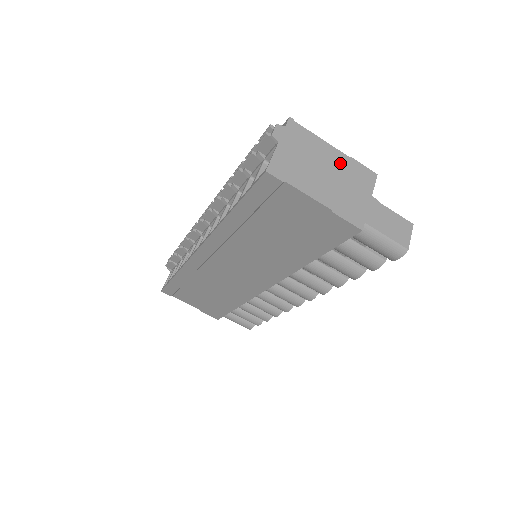
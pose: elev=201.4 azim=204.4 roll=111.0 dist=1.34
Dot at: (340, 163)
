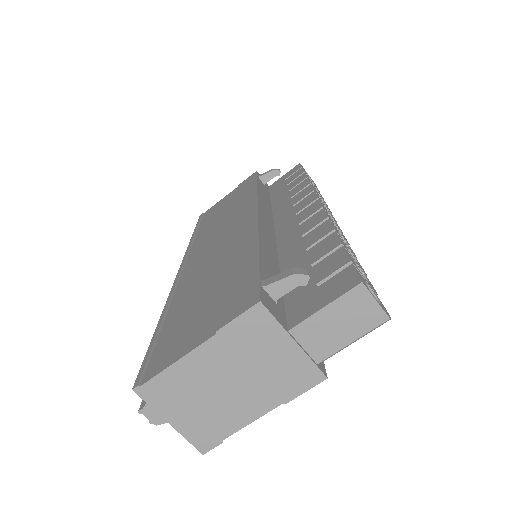
Dot at: (222, 354)
